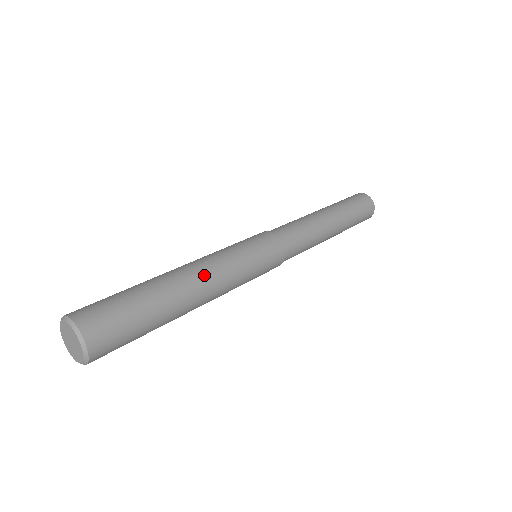
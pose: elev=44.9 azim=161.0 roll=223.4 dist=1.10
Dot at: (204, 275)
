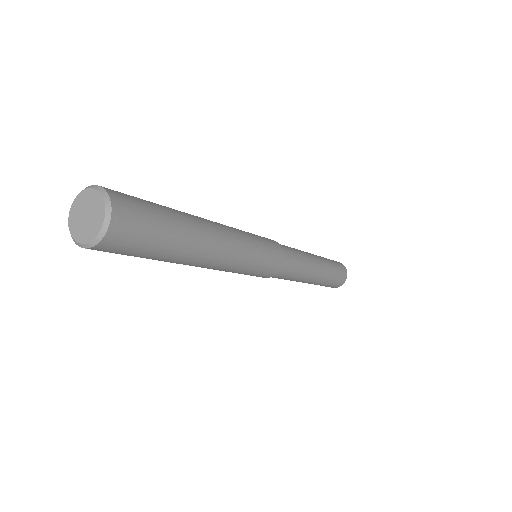
Dot at: (220, 226)
